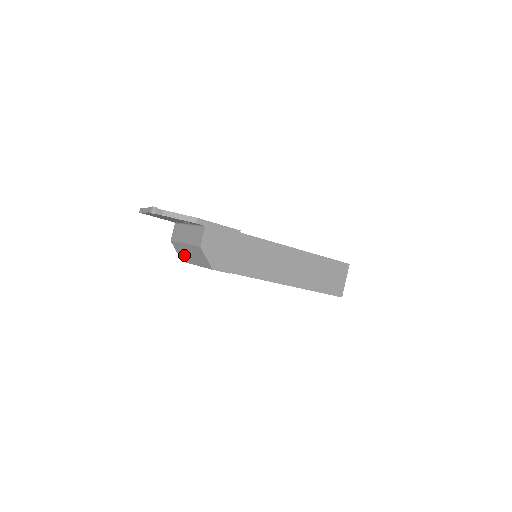
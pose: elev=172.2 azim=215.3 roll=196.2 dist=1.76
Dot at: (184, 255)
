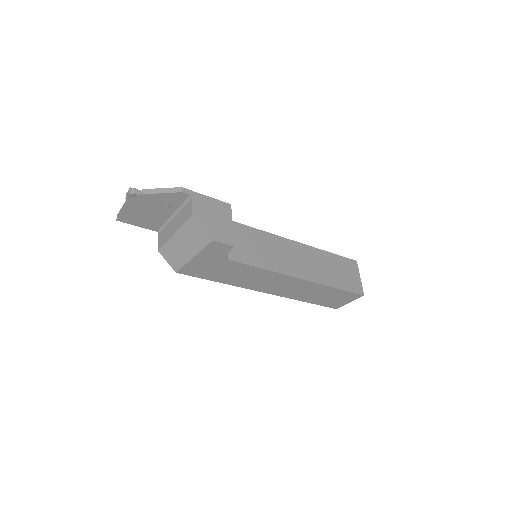
Dot at: (176, 257)
